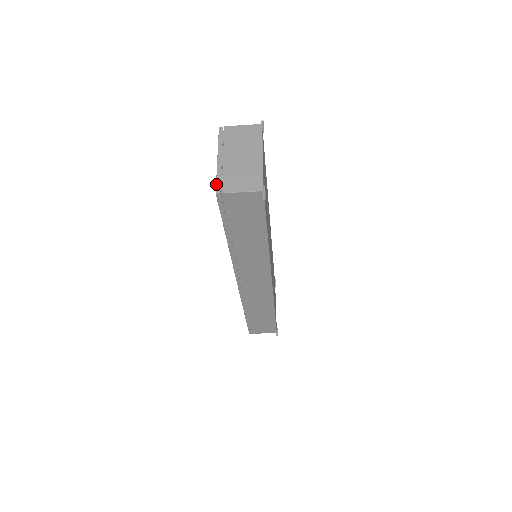
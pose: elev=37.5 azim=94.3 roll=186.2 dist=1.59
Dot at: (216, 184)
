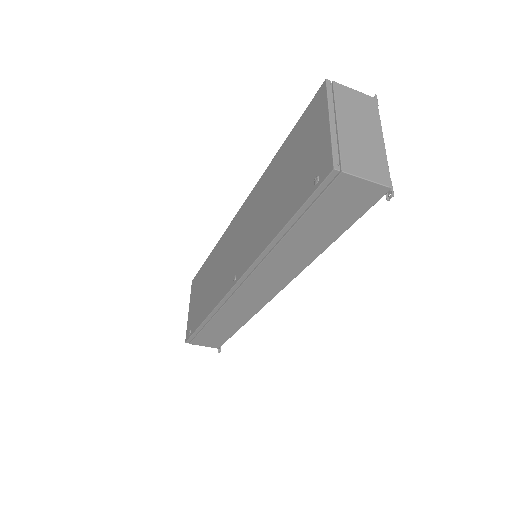
Dot at: (333, 156)
